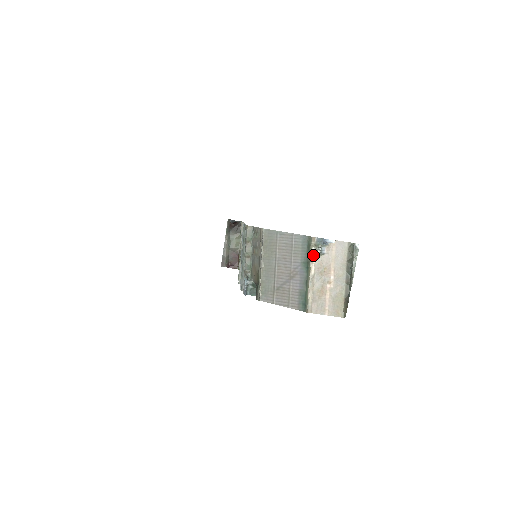
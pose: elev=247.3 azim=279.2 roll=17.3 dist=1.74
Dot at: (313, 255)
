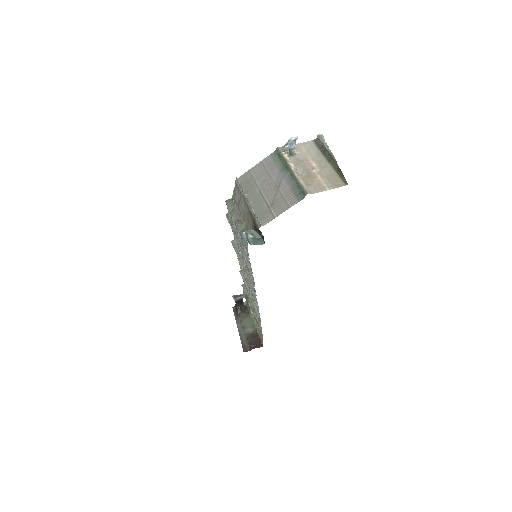
Dot at: (286, 157)
